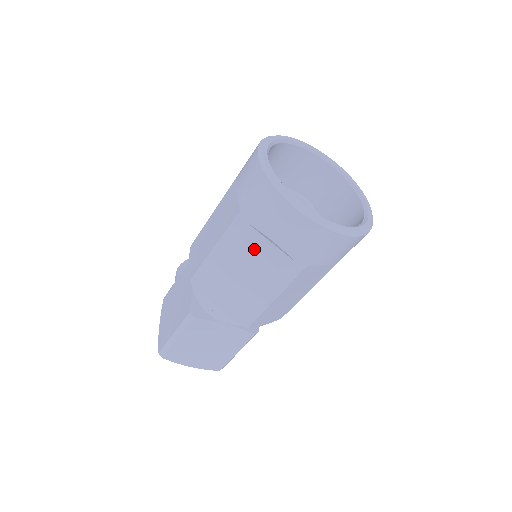
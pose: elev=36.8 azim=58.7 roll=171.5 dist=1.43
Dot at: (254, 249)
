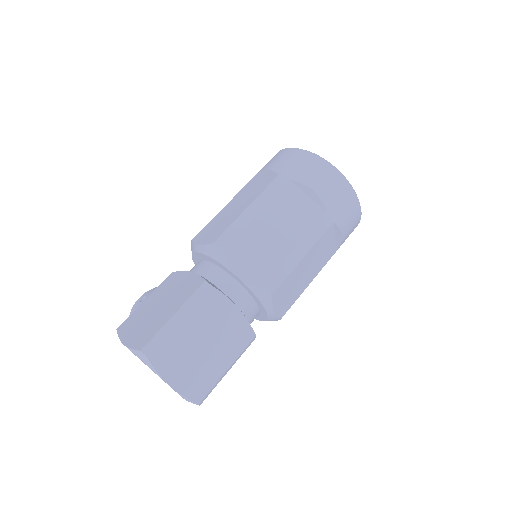
Dot at: (292, 202)
